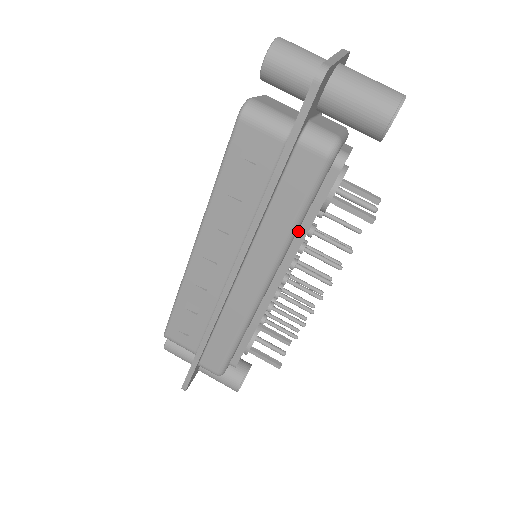
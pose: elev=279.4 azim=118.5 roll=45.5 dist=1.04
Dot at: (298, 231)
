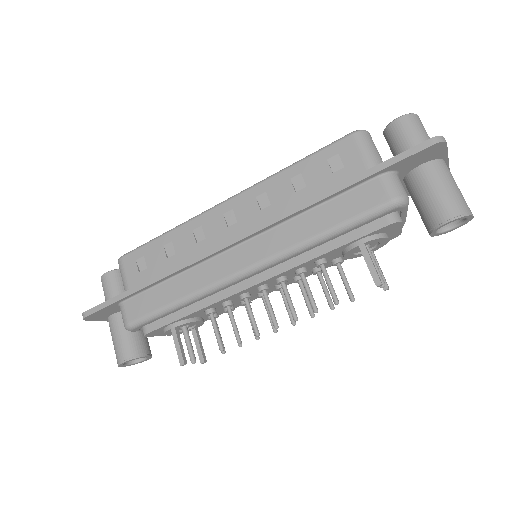
Dot at: (315, 249)
